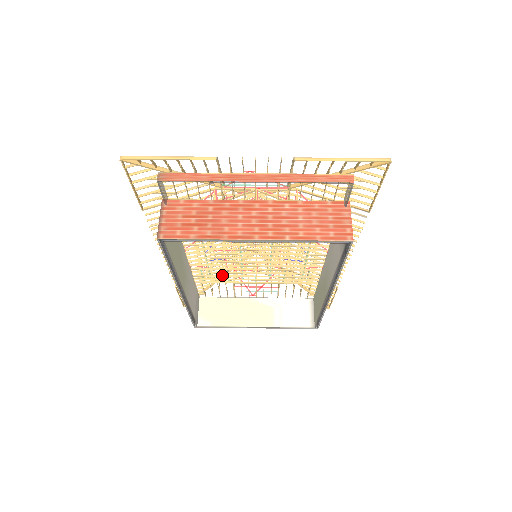
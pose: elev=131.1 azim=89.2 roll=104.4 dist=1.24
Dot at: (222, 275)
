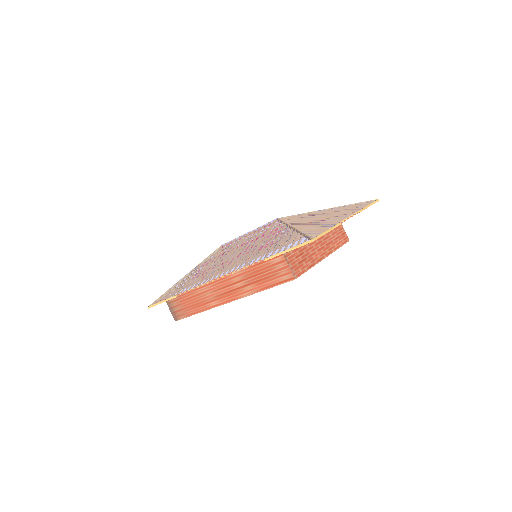
Dot at: occluded
